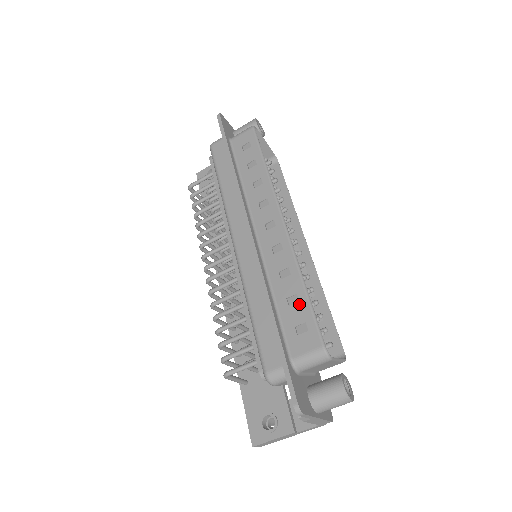
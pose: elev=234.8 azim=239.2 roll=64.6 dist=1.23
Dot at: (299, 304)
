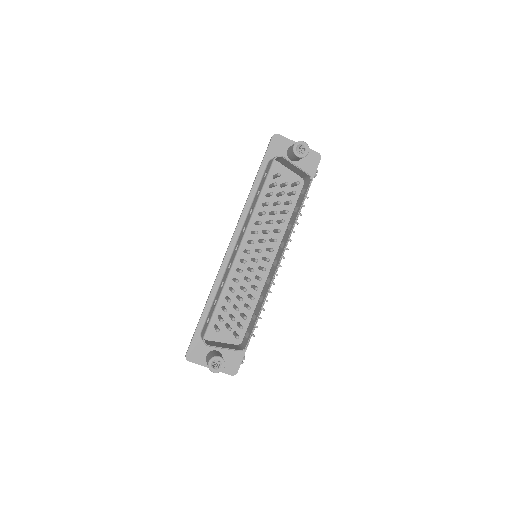
Dot at: (214, 307)
